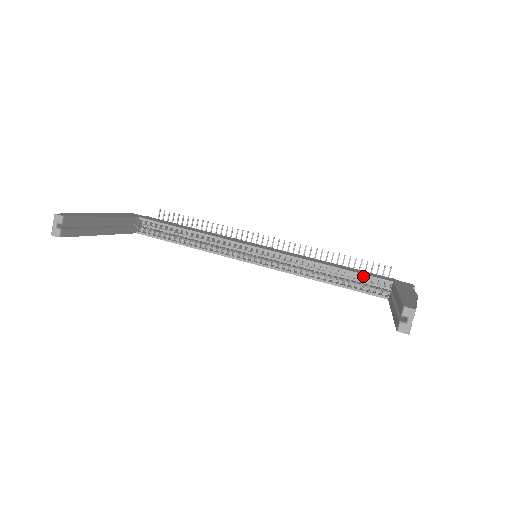
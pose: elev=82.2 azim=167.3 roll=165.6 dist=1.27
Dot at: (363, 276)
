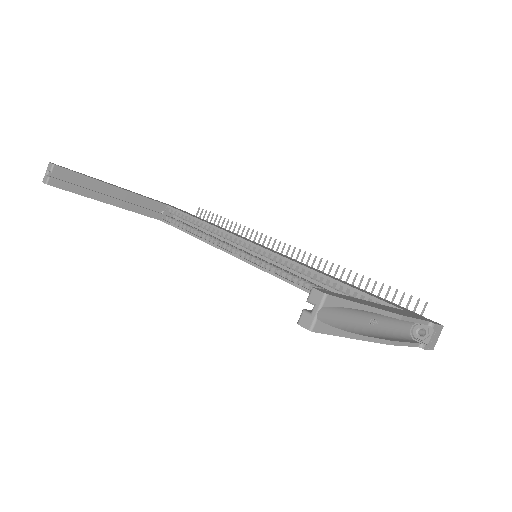
Dot at: (367, 297)
